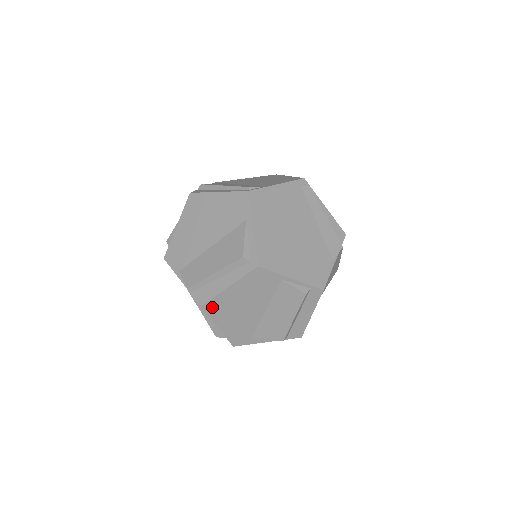
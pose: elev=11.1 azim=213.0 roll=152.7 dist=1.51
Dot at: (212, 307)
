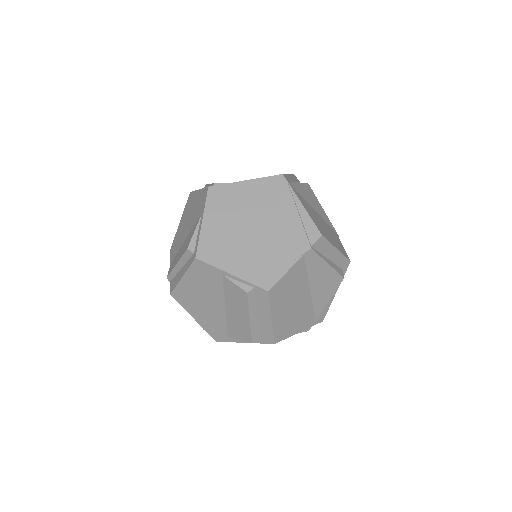
Dot at: (179, 296)
